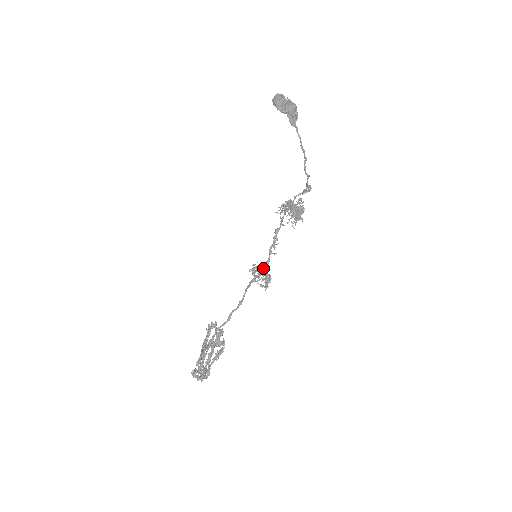
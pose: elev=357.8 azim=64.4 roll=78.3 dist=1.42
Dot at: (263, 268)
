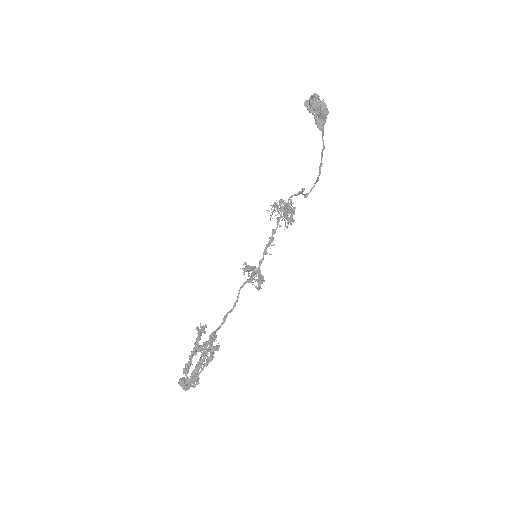
Dot at: (255, 268)
